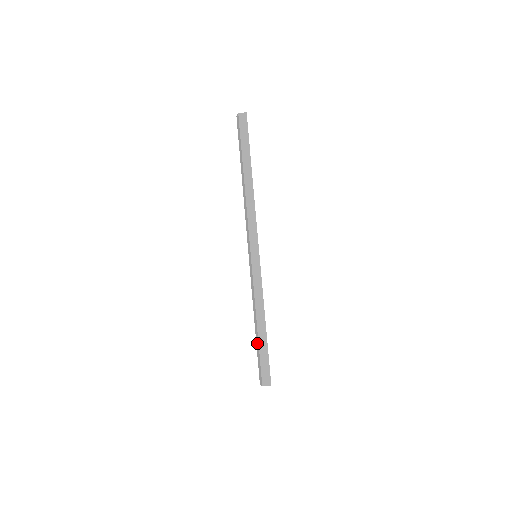
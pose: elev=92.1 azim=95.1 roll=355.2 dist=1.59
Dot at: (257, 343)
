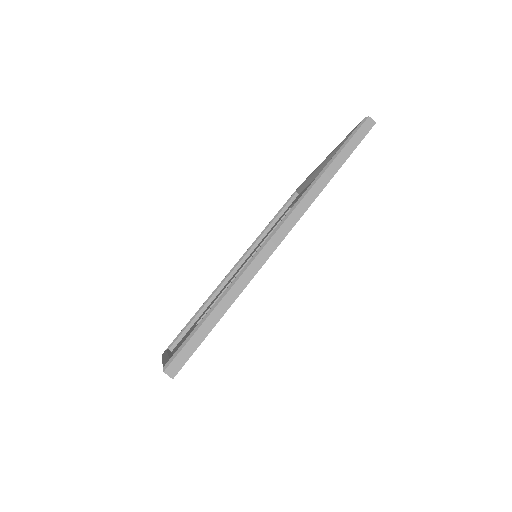
Dot at: (198, 325)
